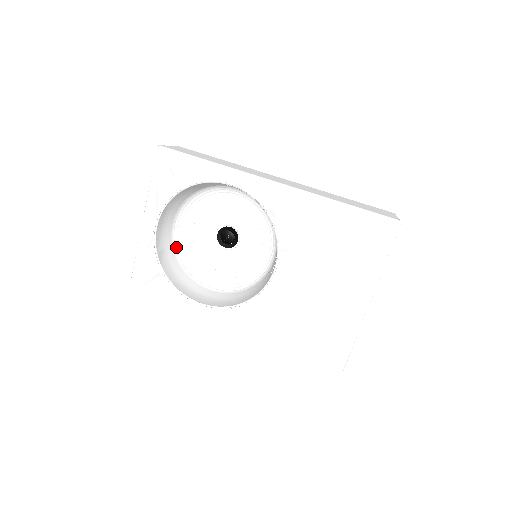
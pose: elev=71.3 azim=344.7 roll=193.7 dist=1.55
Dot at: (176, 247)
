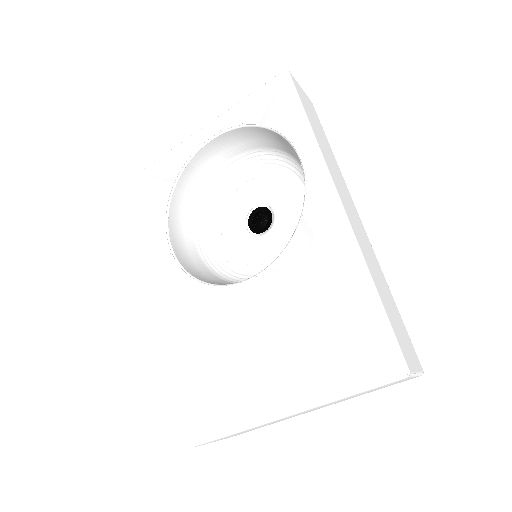
Dot at: (215, 182)
